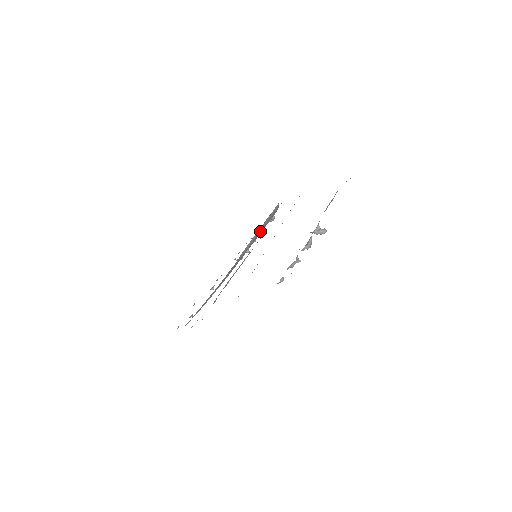
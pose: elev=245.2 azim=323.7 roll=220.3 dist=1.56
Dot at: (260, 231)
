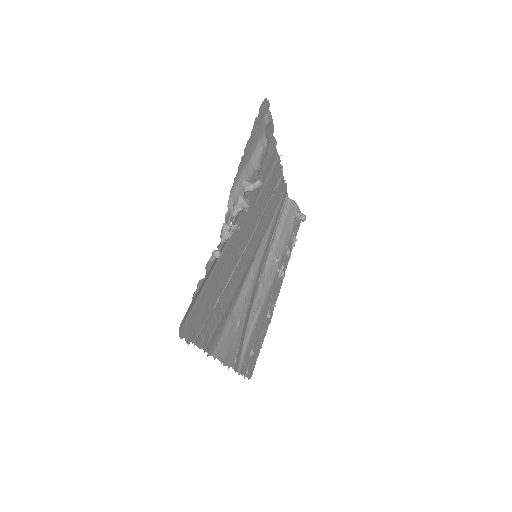
Dot at: (281, 234)
